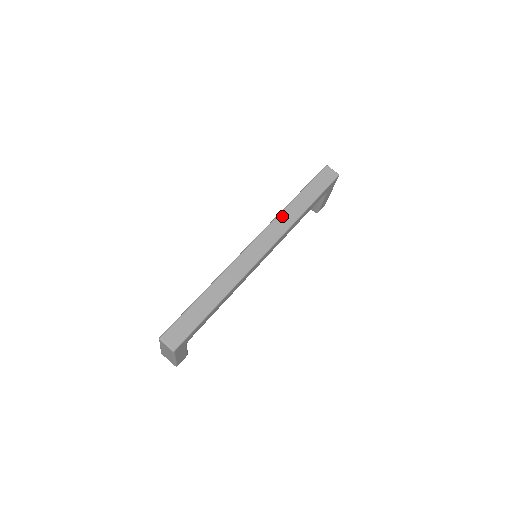
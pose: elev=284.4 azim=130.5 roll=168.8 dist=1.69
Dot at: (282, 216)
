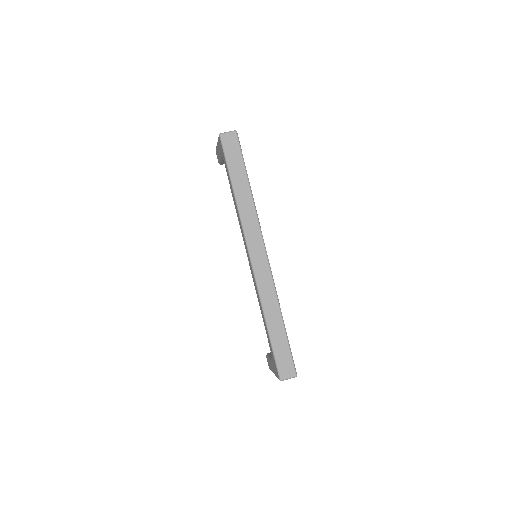
Dot at: (243, 215)
